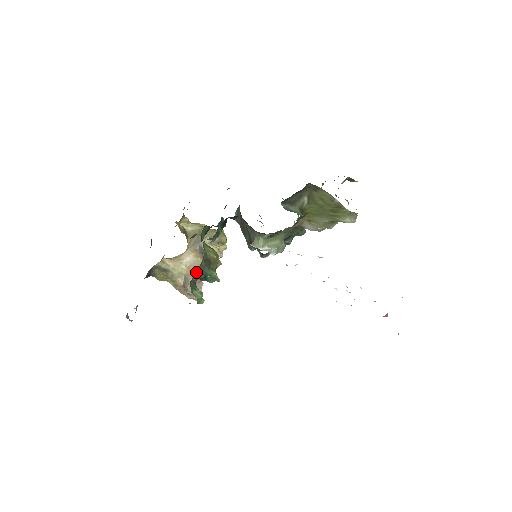
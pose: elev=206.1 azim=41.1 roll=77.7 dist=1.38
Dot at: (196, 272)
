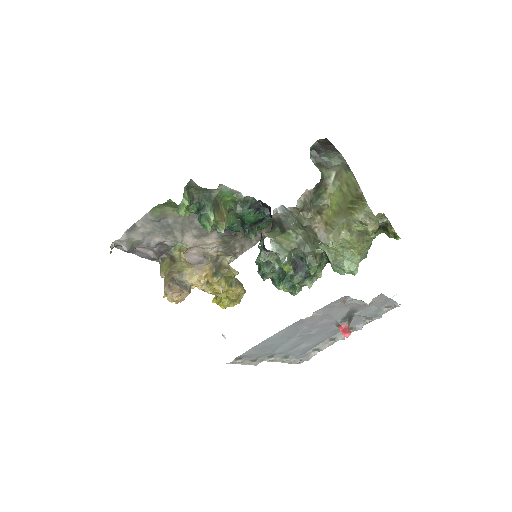
Dot at: (202, 193)
